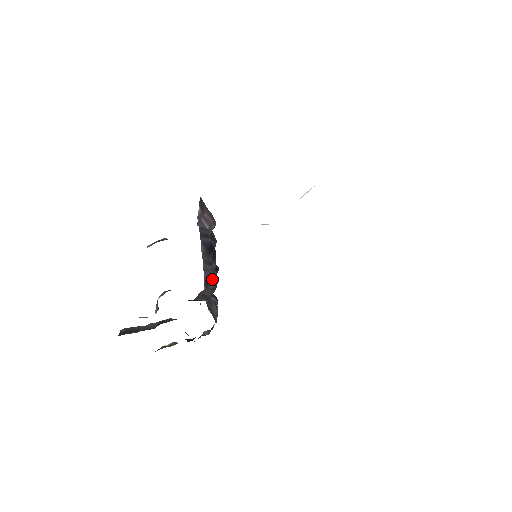
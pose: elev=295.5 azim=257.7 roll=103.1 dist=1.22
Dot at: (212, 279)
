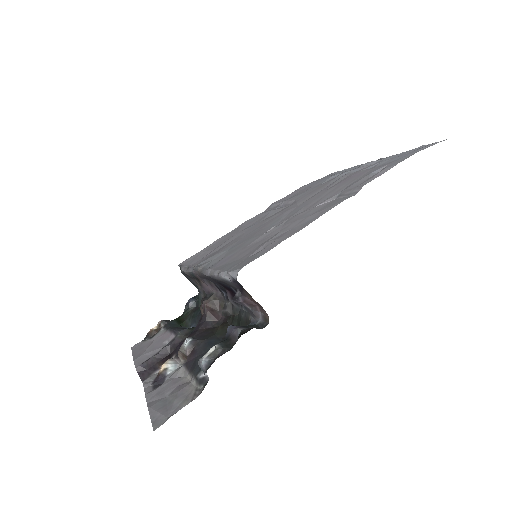
Dot at: (211, 286)
